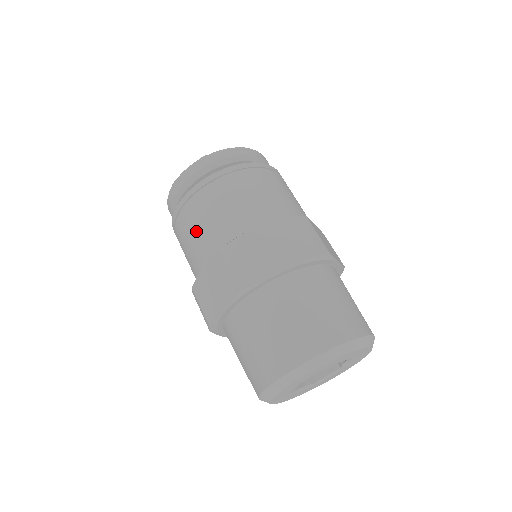
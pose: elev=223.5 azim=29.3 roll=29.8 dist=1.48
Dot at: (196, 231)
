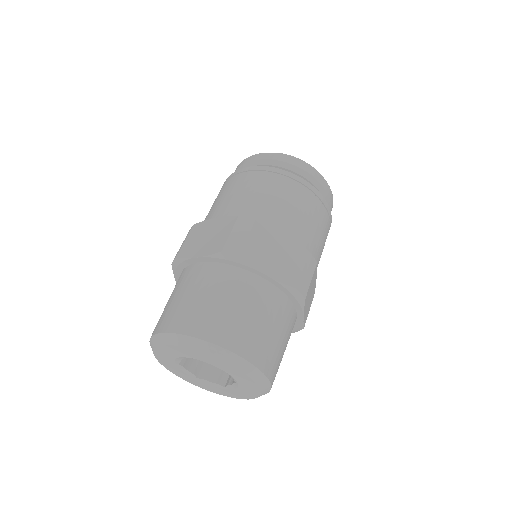
Dot at: occluded
